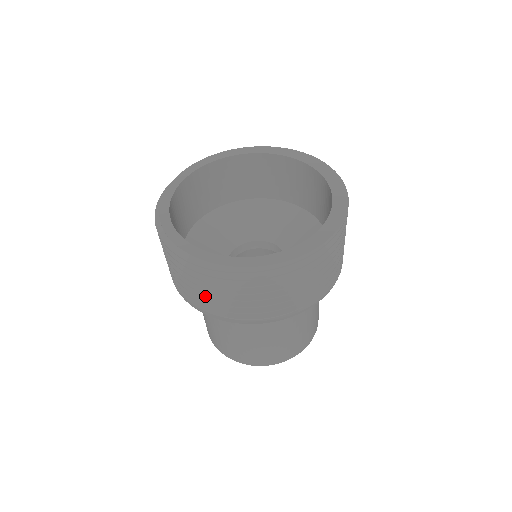
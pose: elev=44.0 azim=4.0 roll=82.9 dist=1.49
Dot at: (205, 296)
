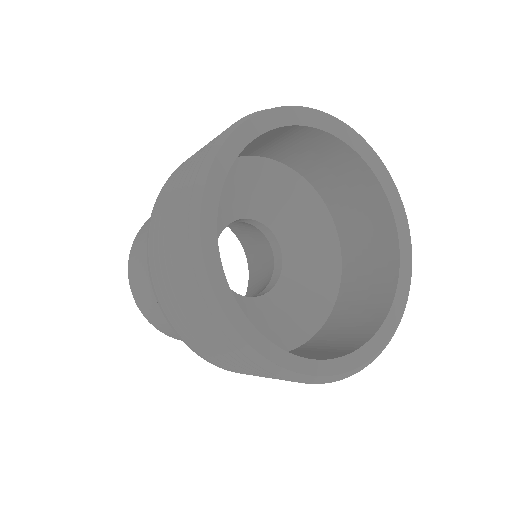
Dot at: occluded
